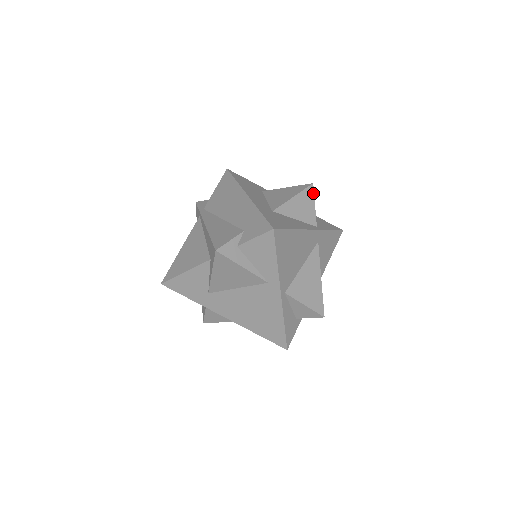
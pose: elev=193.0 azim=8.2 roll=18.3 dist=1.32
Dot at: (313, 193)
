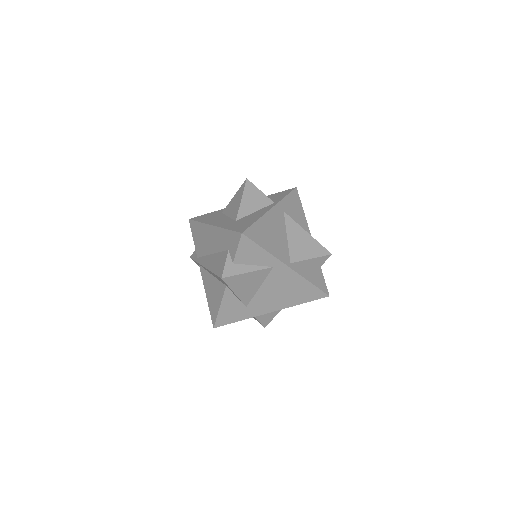
Dot at: (252, 184)
